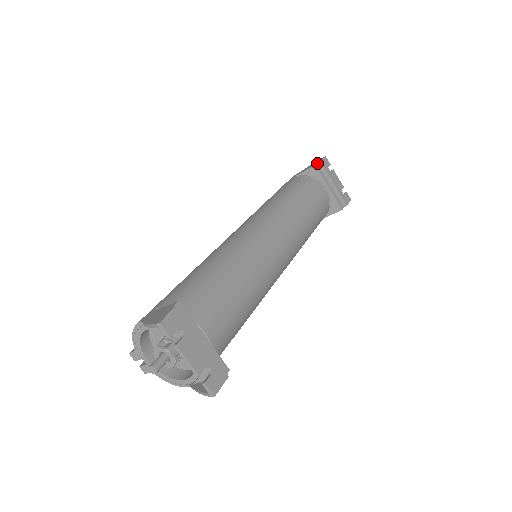
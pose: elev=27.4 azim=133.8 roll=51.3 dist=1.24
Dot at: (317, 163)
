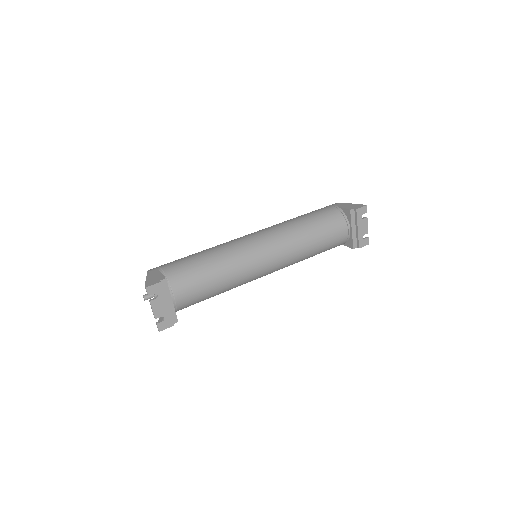
Dot at: (354, 208)
